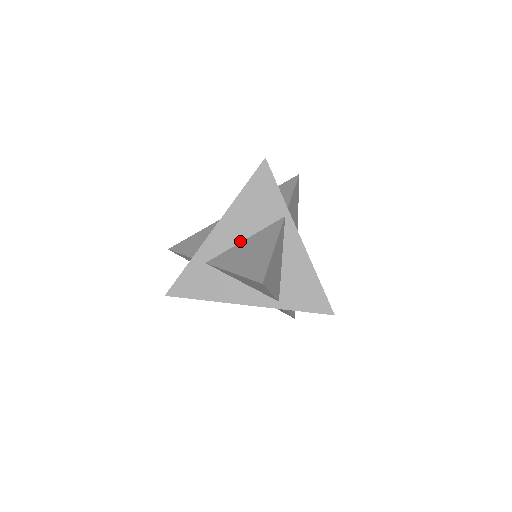
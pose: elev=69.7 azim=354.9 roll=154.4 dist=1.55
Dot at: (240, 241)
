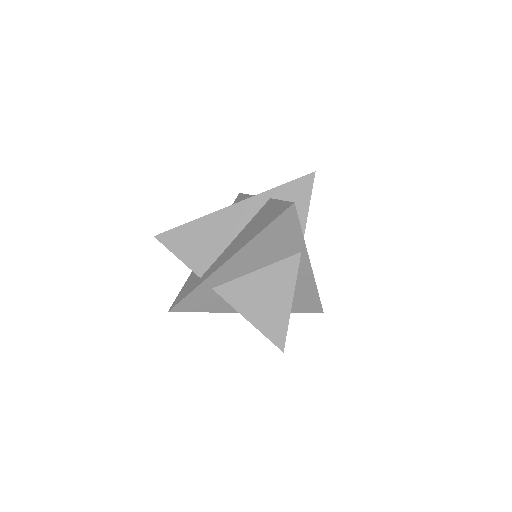
Dot at: (250, 272)
